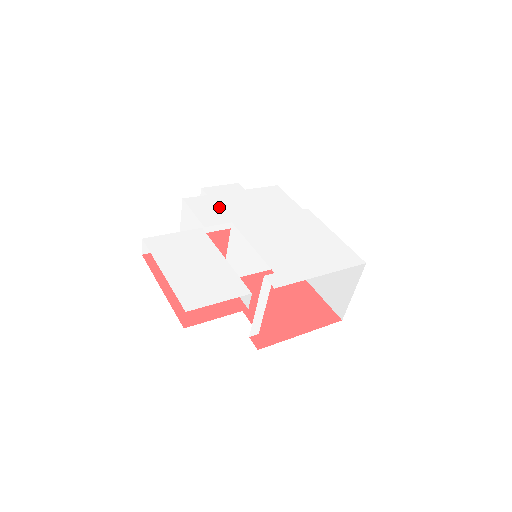
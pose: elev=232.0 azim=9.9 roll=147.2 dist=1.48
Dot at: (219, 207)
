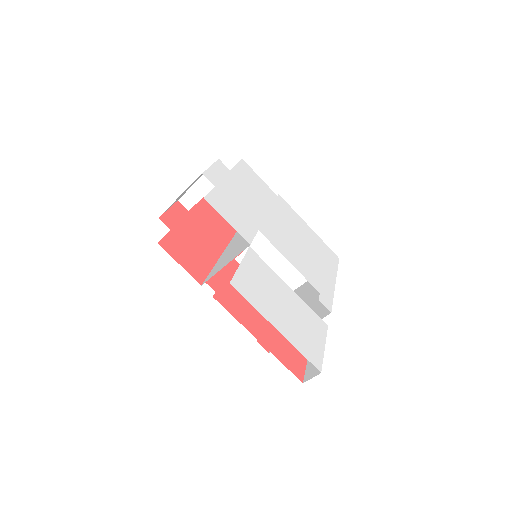
Dot at: (236, 207)
